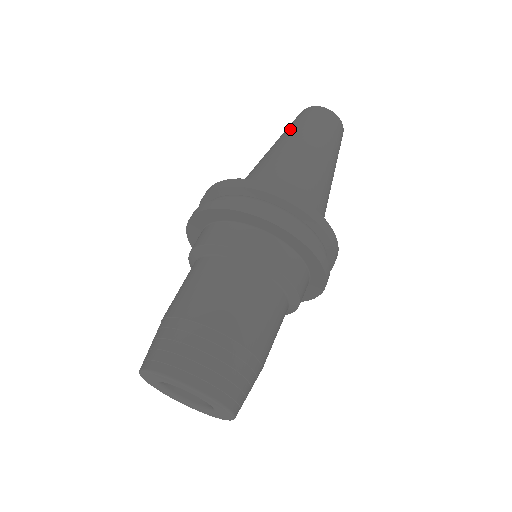
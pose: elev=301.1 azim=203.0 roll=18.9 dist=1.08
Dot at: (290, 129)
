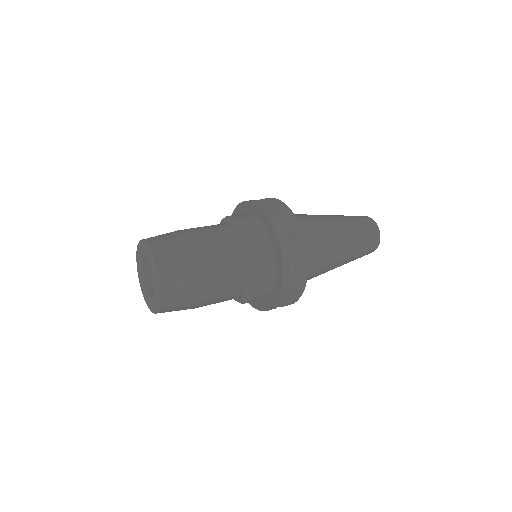
Dot at: occluded
